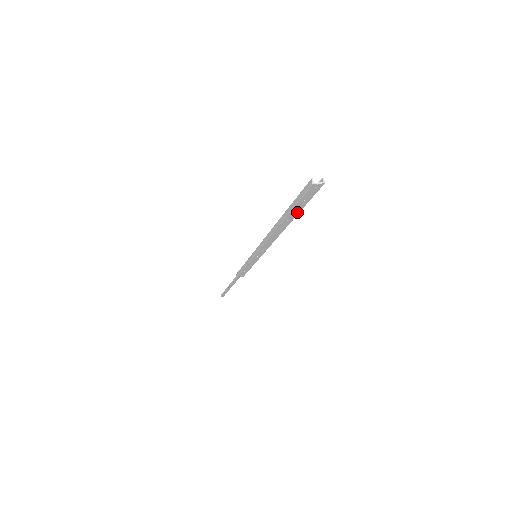
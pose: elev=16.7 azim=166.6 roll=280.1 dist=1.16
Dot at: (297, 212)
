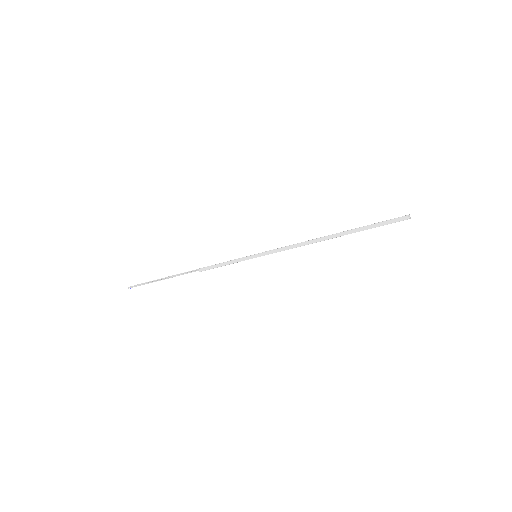
Dot at: (359, 231)
